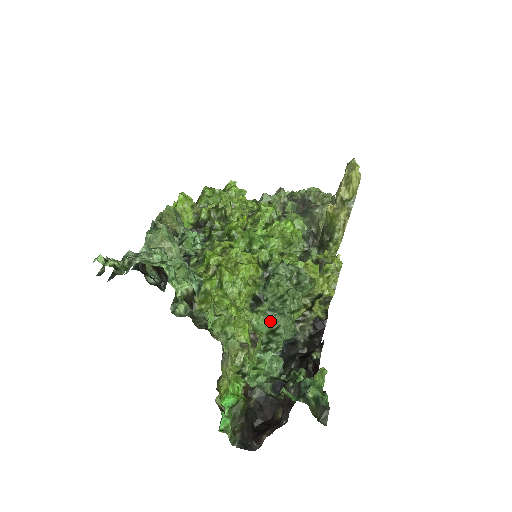
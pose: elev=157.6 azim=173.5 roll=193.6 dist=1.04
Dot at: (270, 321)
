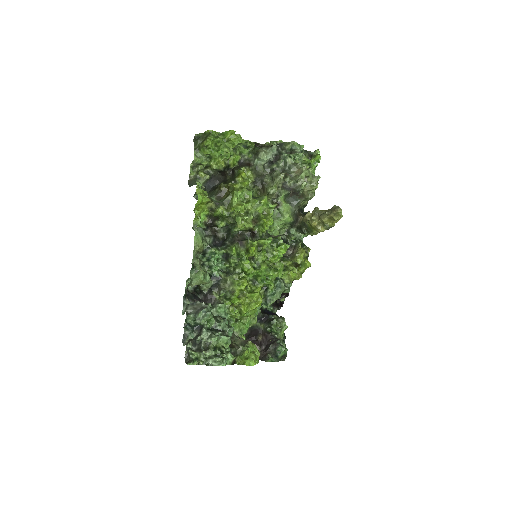
Dot at: occluded
